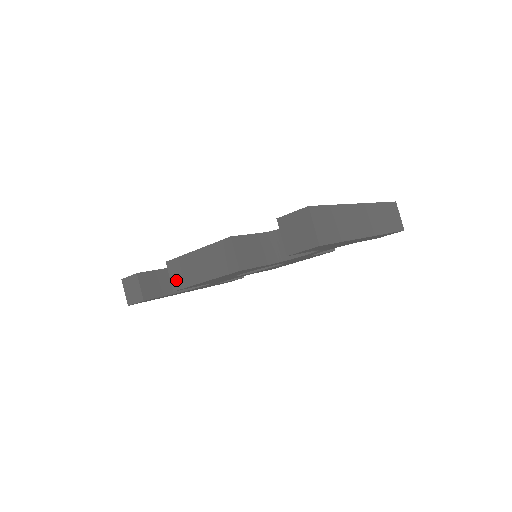
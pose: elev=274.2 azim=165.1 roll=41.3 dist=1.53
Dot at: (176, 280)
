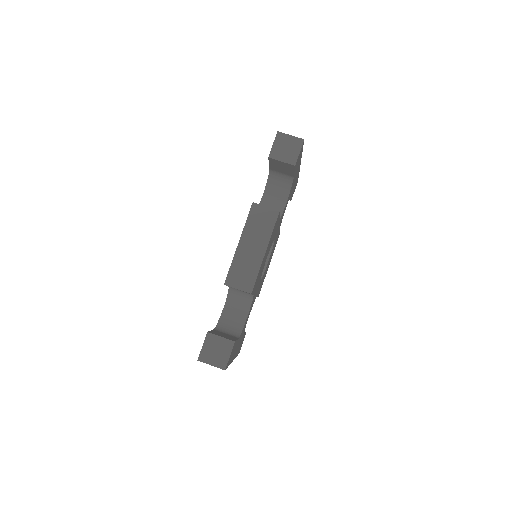
Dot at: (245, 283)
